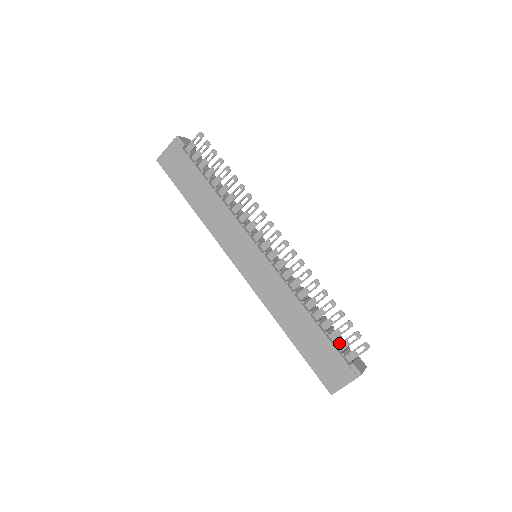
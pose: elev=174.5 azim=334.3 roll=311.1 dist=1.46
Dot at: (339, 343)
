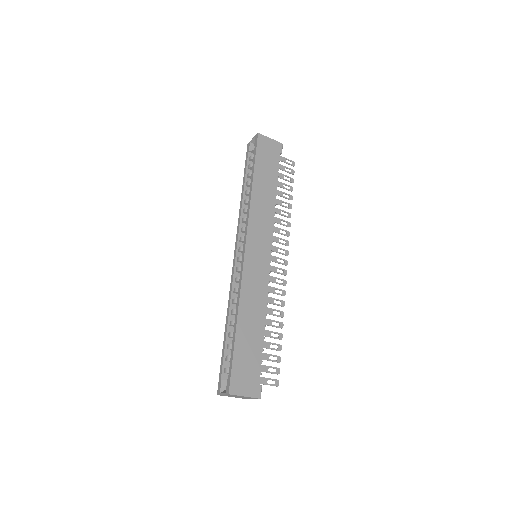
Dot at: occluded
